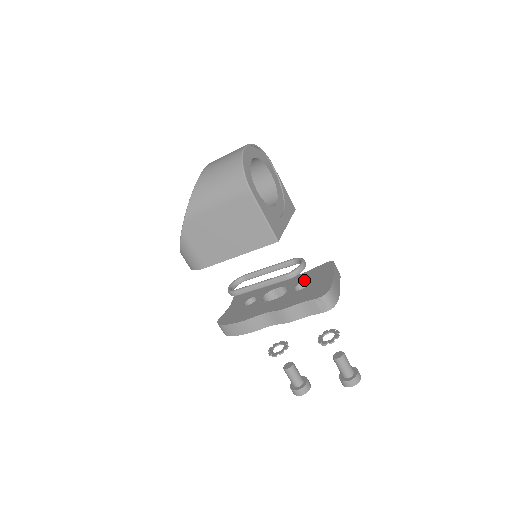
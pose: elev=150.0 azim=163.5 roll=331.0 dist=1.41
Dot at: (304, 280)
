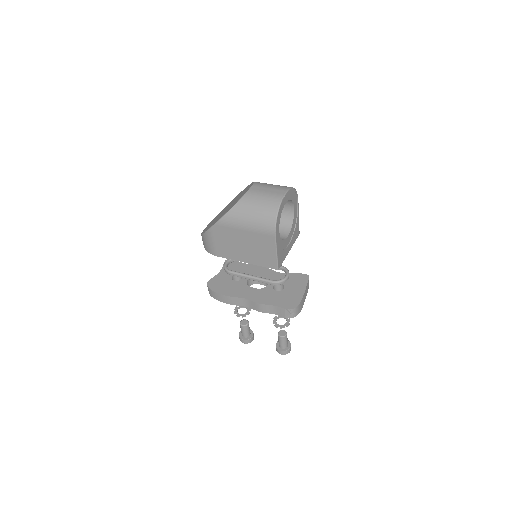
Dot at: occluded
